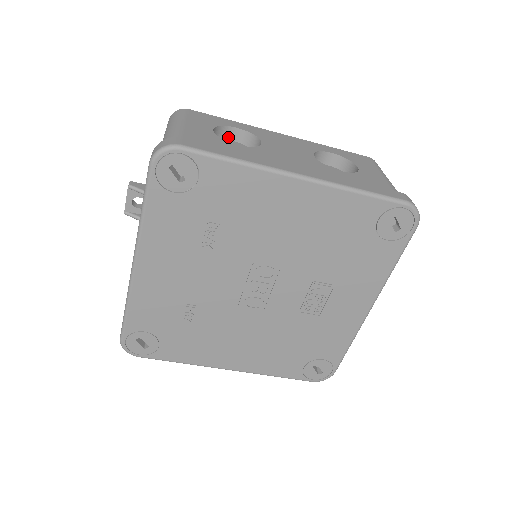
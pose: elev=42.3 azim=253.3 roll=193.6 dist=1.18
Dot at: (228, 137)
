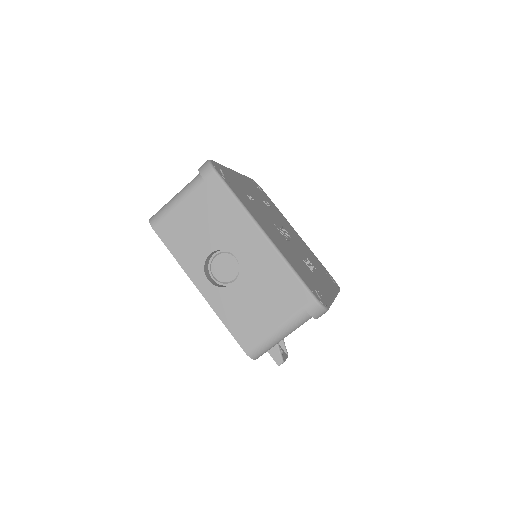
Dot at: occluded
